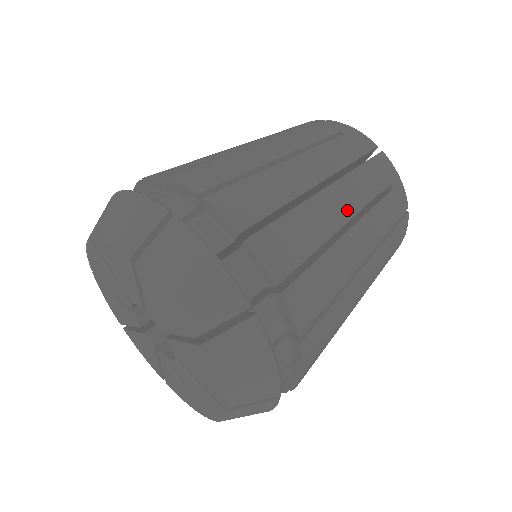
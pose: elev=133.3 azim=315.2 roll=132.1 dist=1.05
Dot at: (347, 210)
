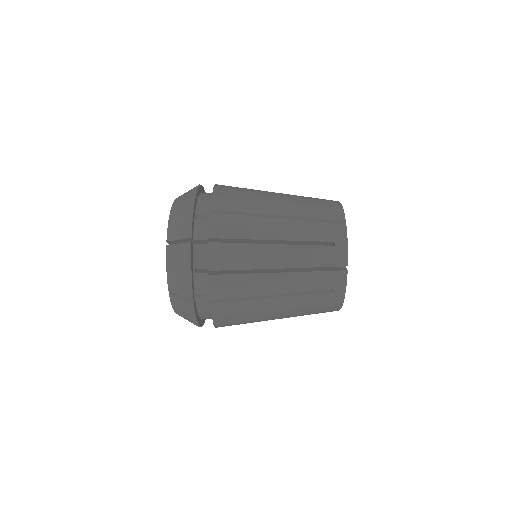
Dot at: (282, 197)
